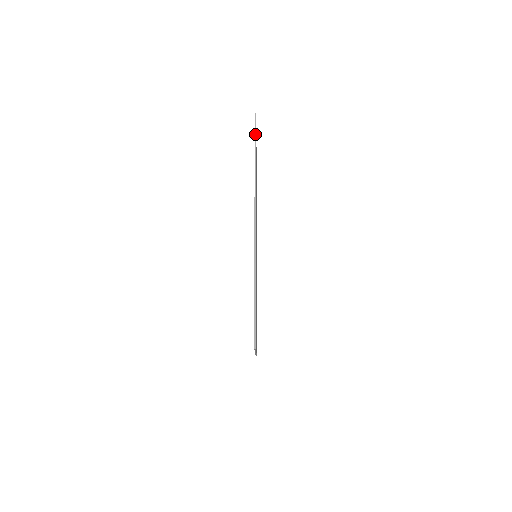
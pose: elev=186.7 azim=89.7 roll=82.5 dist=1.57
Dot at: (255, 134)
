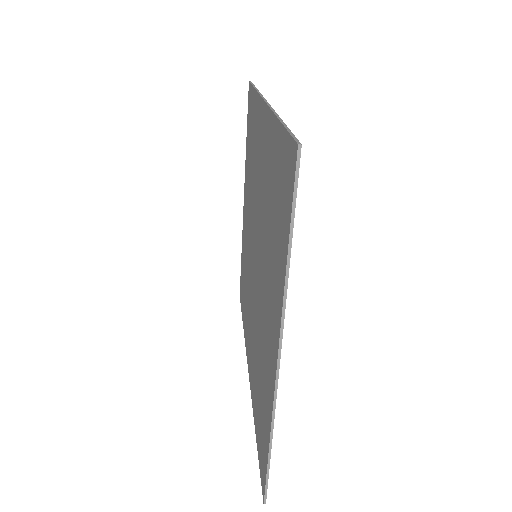
Dot at: (294, 199)
